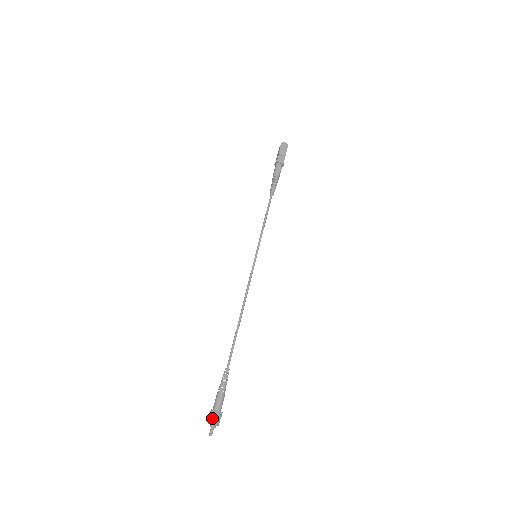
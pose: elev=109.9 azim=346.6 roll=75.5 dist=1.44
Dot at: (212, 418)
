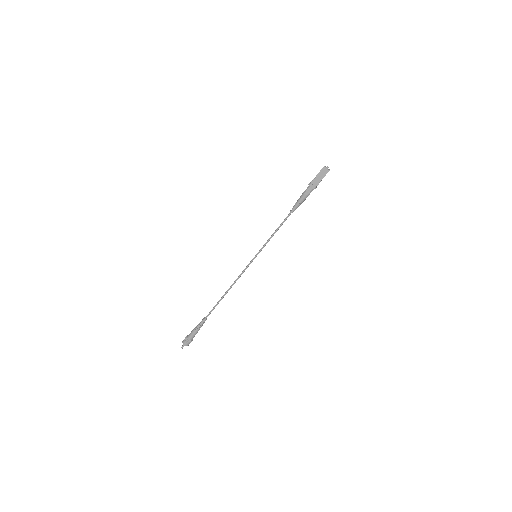
Dot at: (184, 341)
